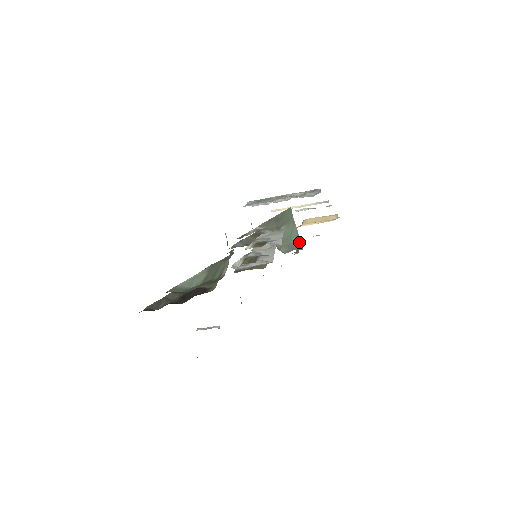
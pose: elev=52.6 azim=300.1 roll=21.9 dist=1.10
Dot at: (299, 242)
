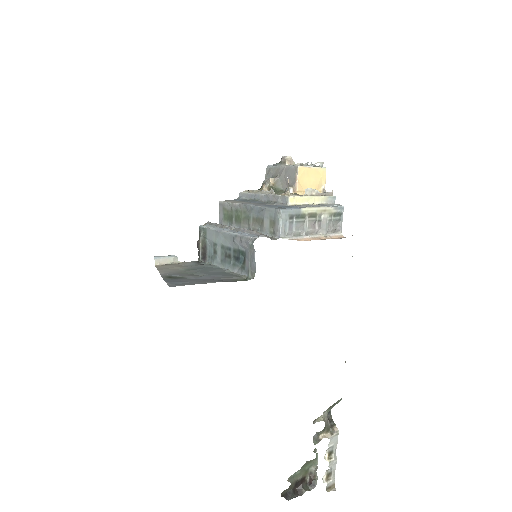
Dot at: occluded
